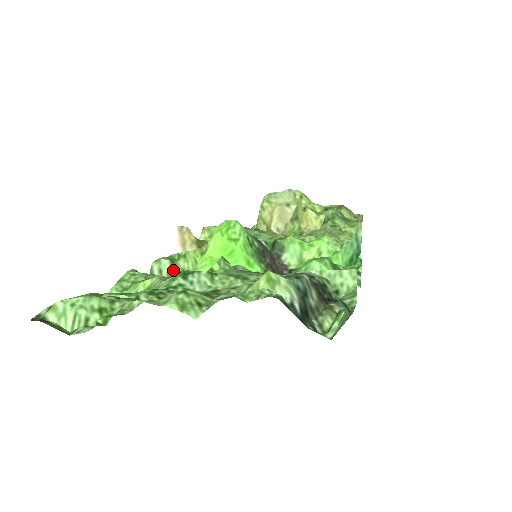
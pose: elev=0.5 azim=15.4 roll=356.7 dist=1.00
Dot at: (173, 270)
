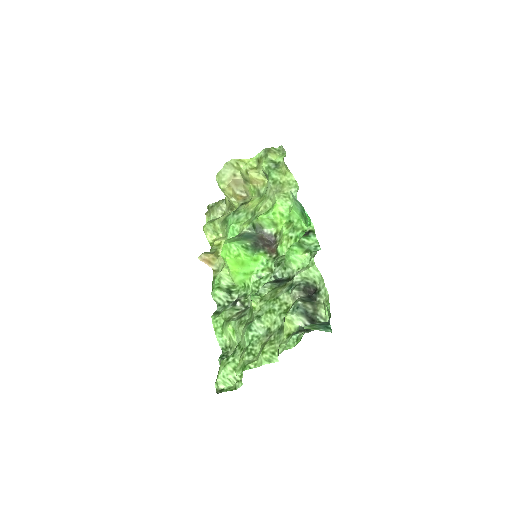
Dot at: (224, 292)
